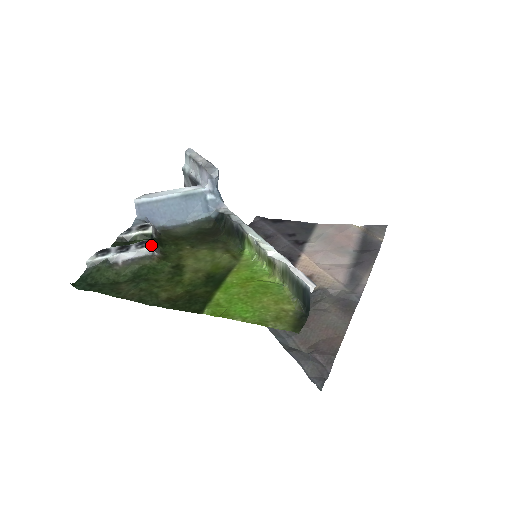
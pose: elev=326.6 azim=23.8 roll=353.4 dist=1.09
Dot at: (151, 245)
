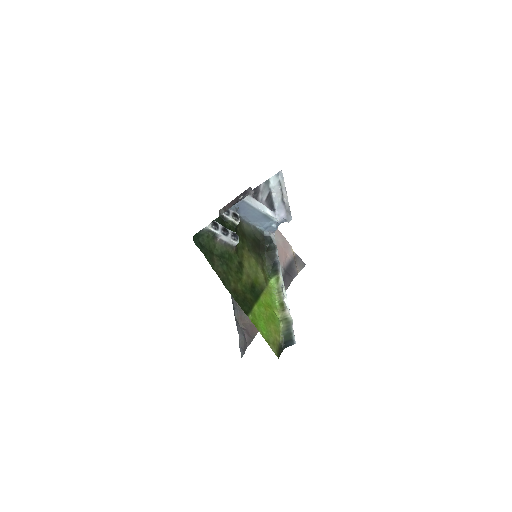
Dot at: (238, 242)
